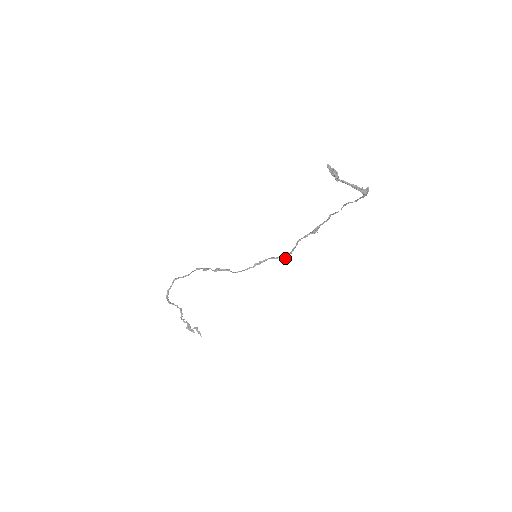
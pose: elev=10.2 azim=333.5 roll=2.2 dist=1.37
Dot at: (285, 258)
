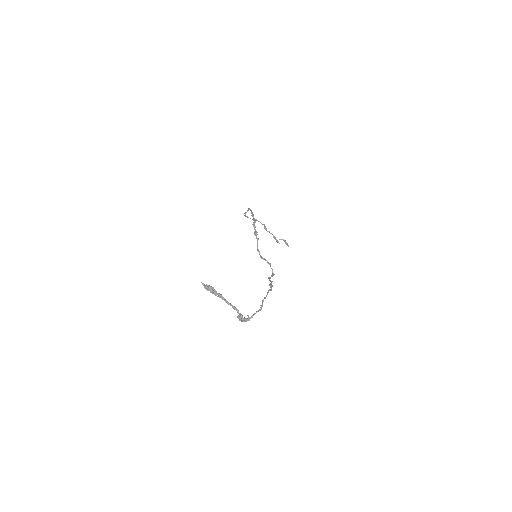
Dot at: occluded
